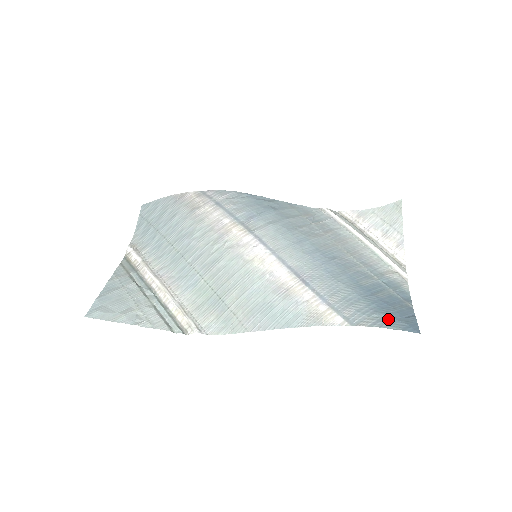
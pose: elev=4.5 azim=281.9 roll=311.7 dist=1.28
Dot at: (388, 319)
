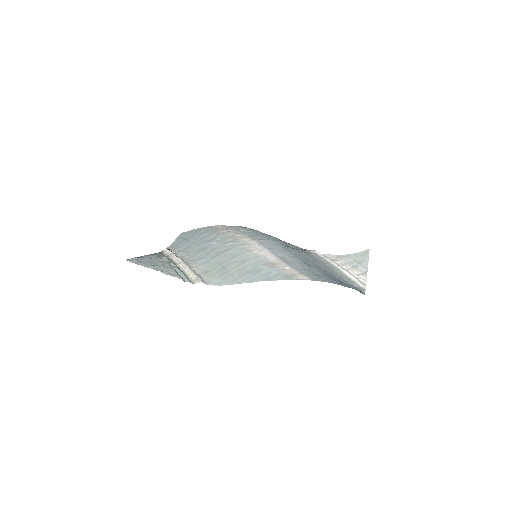
Dot at: (342, 284)
